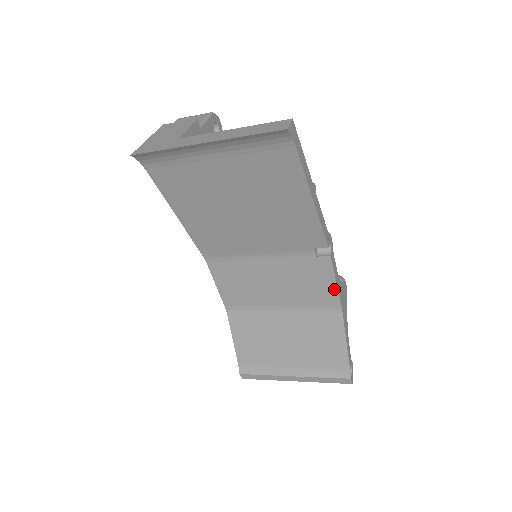
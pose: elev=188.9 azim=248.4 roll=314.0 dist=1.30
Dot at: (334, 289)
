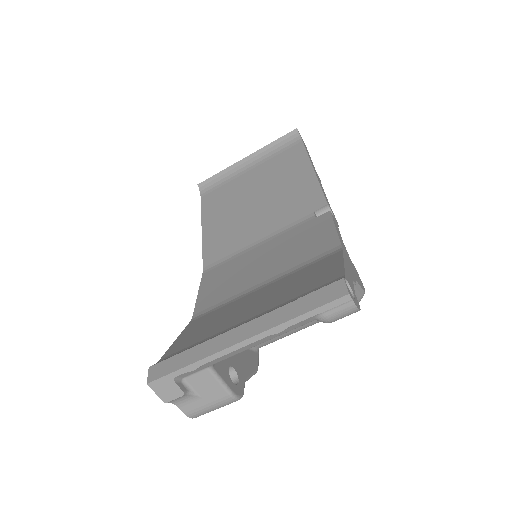
Dot at: (333, 234)
